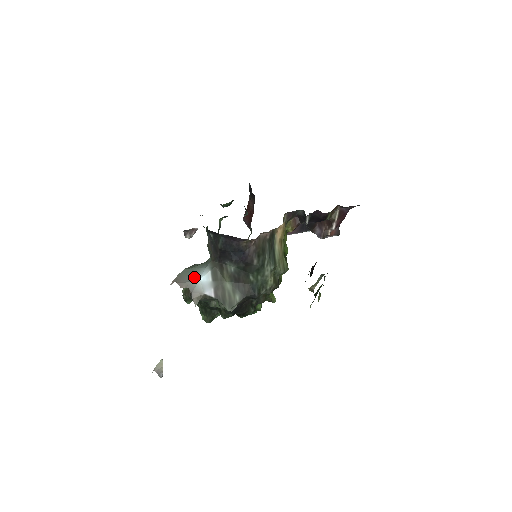
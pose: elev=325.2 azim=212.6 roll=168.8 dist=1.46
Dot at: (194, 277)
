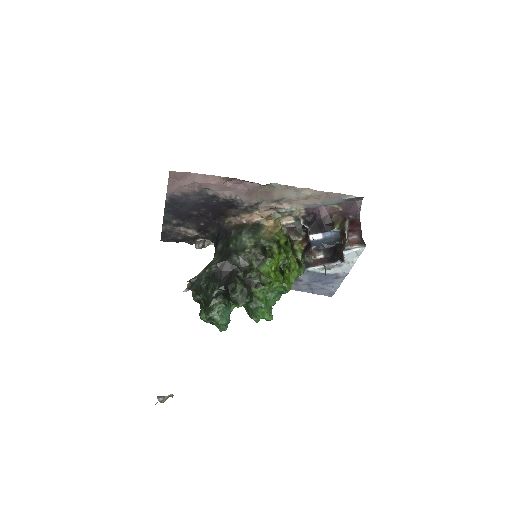
Dot at: occluded
